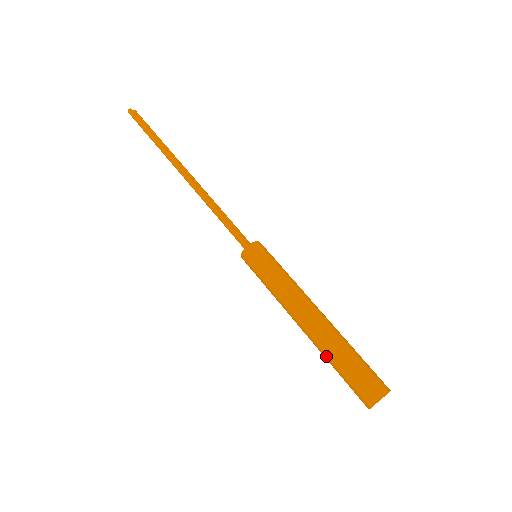
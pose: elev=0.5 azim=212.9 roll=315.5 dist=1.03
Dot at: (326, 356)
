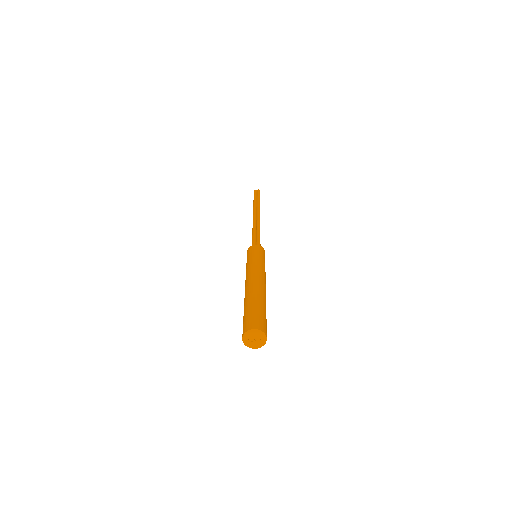
Dot at: occluded
